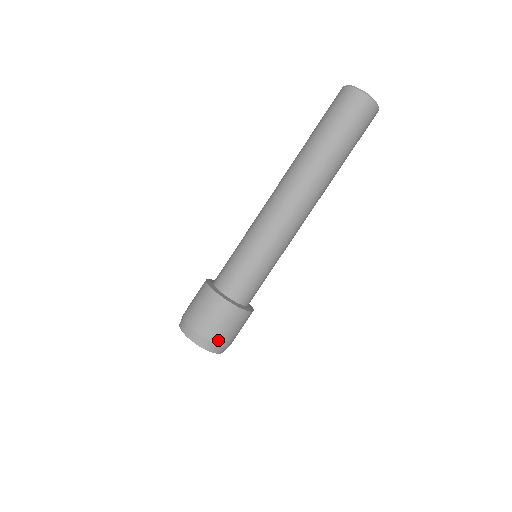
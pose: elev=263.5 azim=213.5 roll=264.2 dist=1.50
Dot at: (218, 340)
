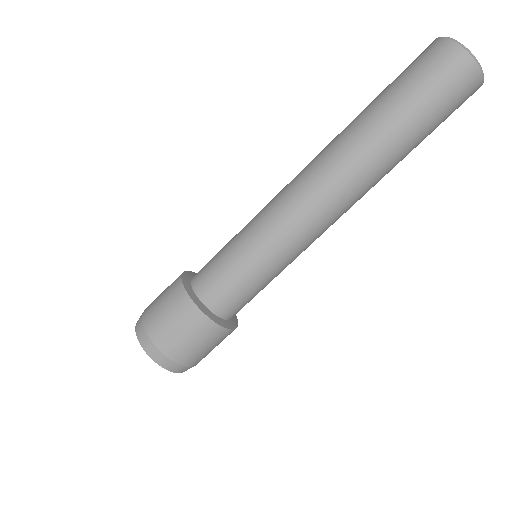
Dot at: (190, 362)
